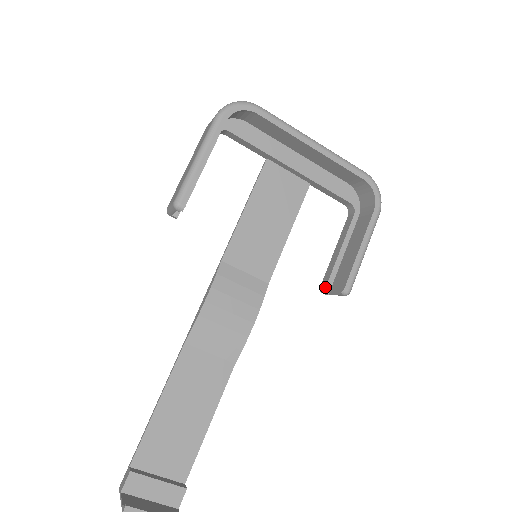
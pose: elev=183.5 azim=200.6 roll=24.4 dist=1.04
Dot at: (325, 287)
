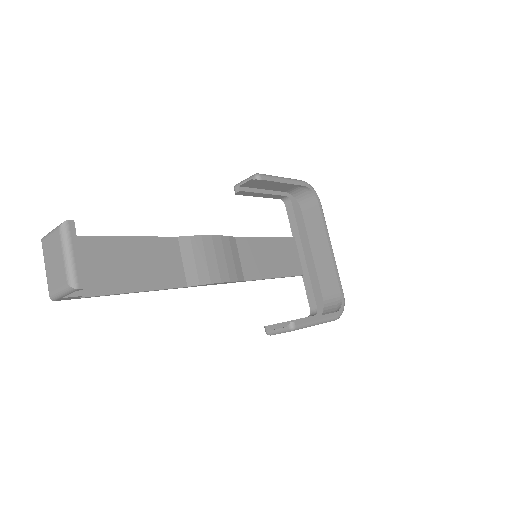
Dot at: occluded
